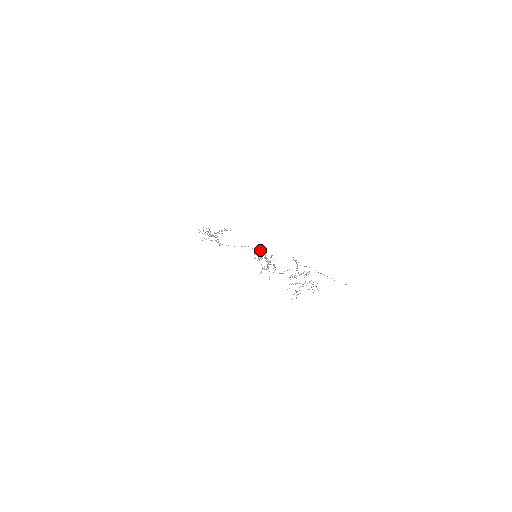
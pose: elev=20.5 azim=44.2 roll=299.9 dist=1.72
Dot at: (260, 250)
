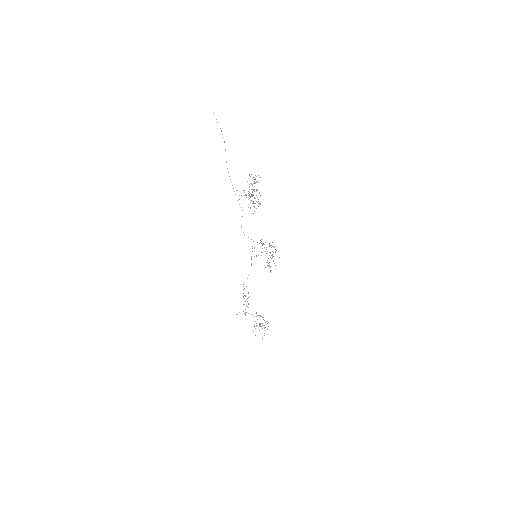
Dot at: occluded
